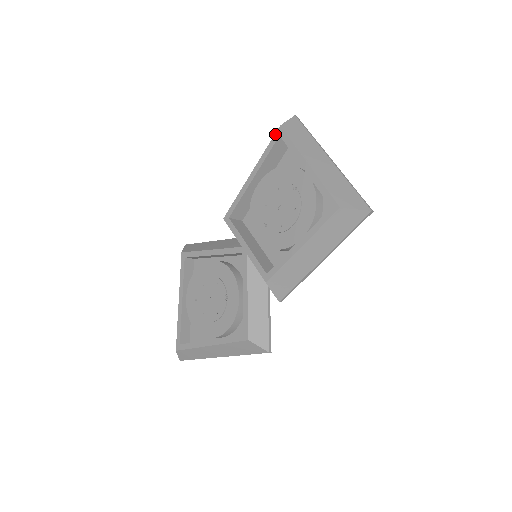
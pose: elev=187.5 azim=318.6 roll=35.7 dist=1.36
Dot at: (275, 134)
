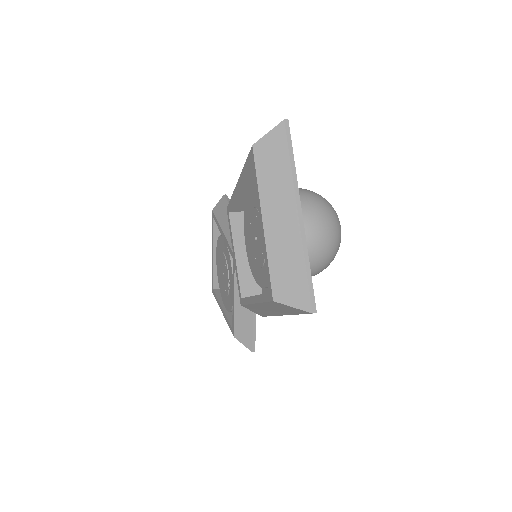
Dot at: (249, 153)
